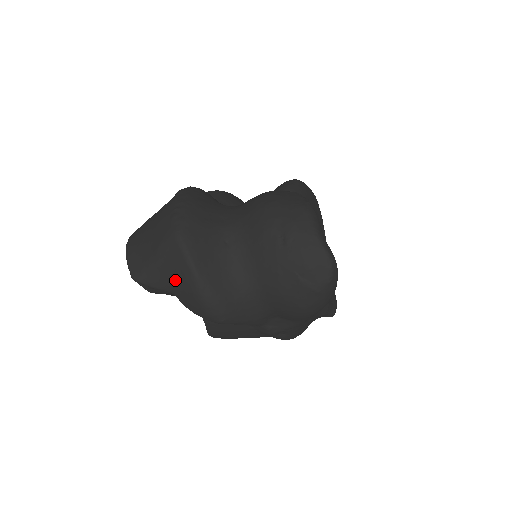
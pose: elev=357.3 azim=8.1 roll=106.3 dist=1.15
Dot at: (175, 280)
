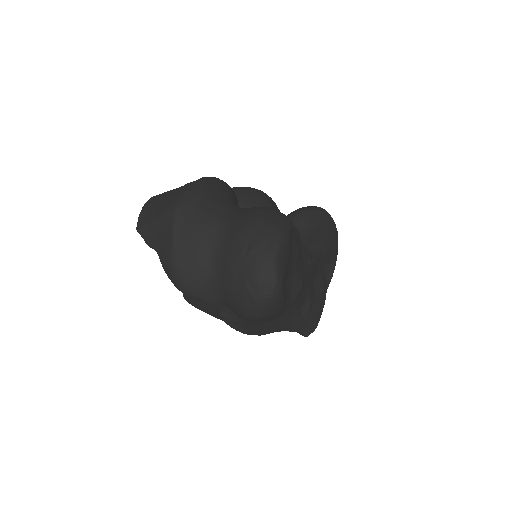
Dot at: (161, 243)
